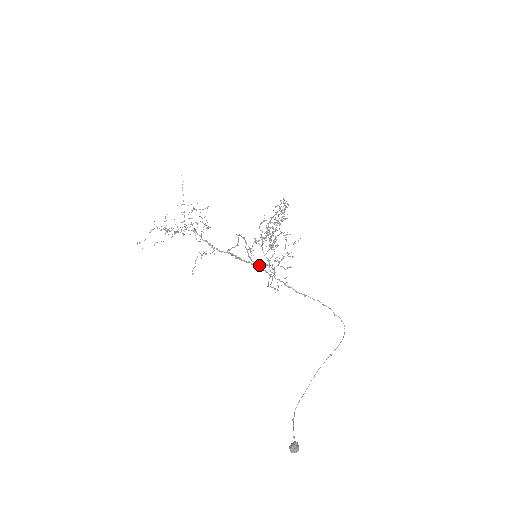
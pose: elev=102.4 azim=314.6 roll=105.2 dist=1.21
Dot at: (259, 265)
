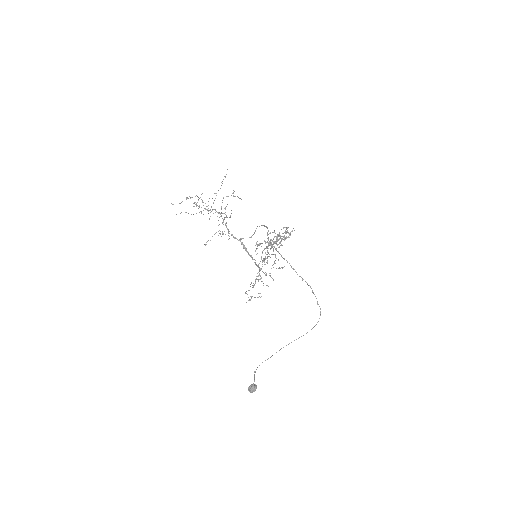
Dot at: occluded
